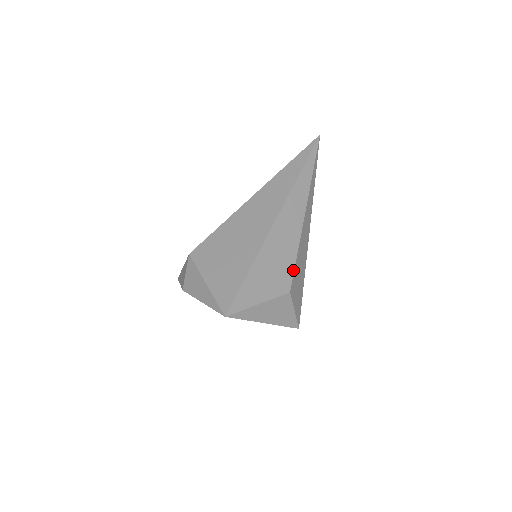
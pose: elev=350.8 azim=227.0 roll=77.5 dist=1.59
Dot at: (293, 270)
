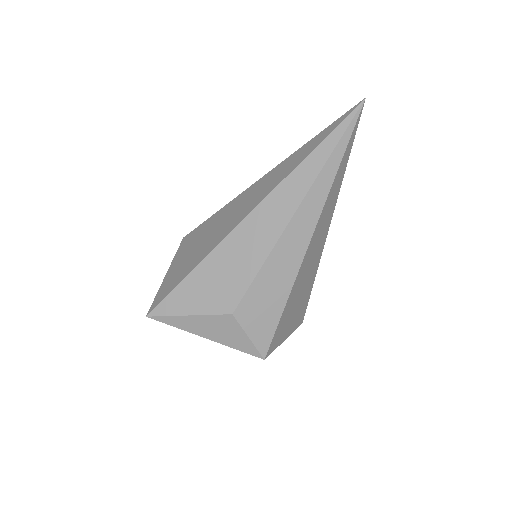
Dot at: (246, 288)
